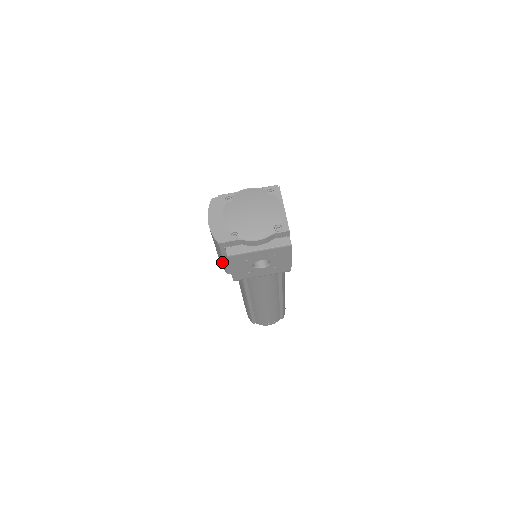
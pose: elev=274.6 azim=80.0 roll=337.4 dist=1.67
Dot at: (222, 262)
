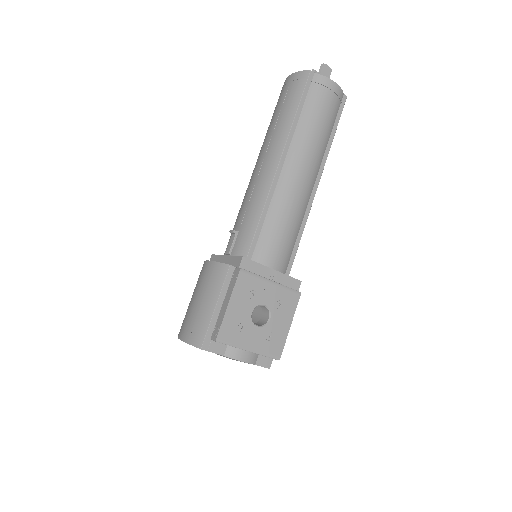
Dot at: occluded
